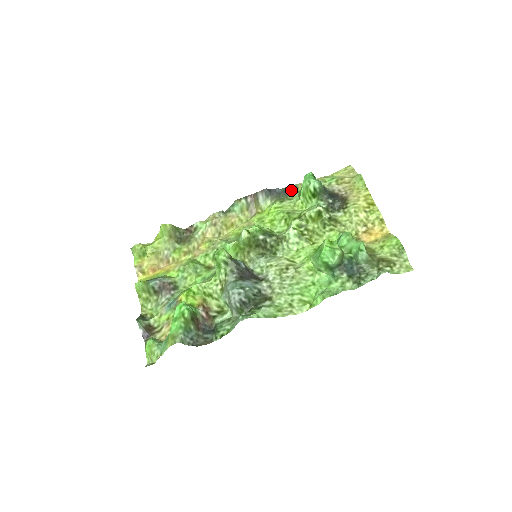
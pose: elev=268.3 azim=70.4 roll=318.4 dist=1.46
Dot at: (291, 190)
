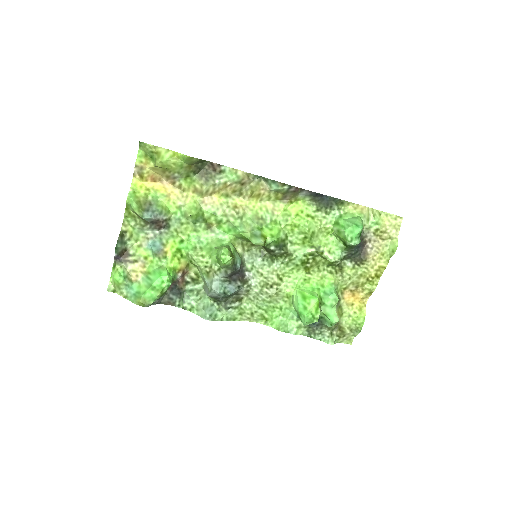
Dot at: (336, 203)
